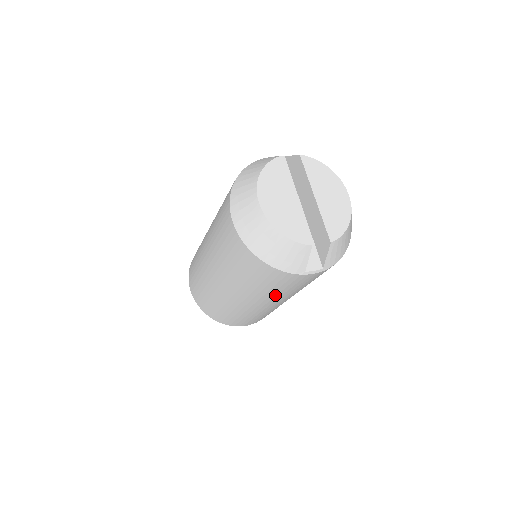
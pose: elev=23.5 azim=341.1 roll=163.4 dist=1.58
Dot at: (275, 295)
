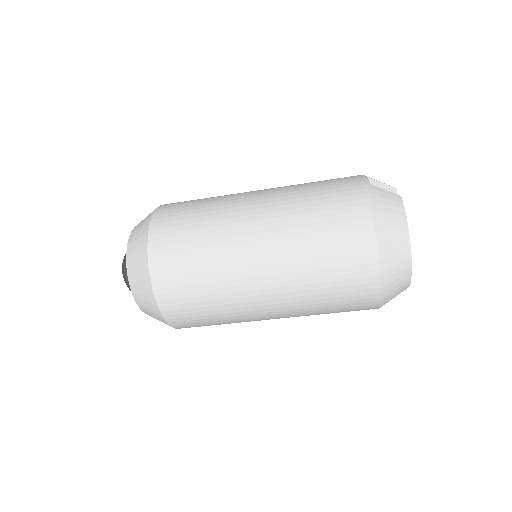
Dot at: occluded
